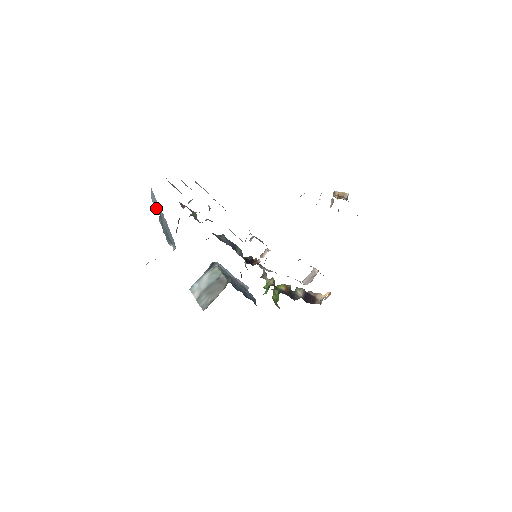
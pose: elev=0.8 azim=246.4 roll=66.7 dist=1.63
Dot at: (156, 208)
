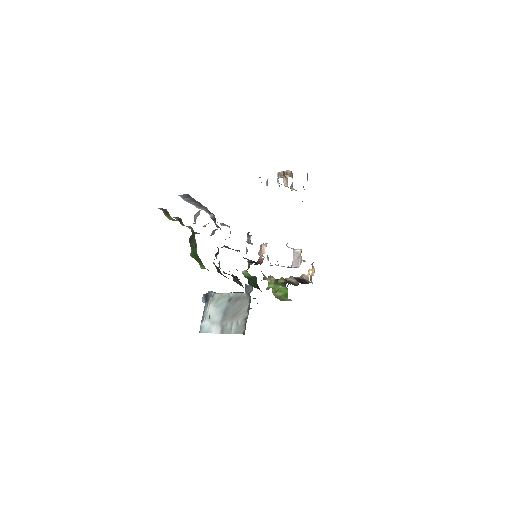
Dot at: occluded
